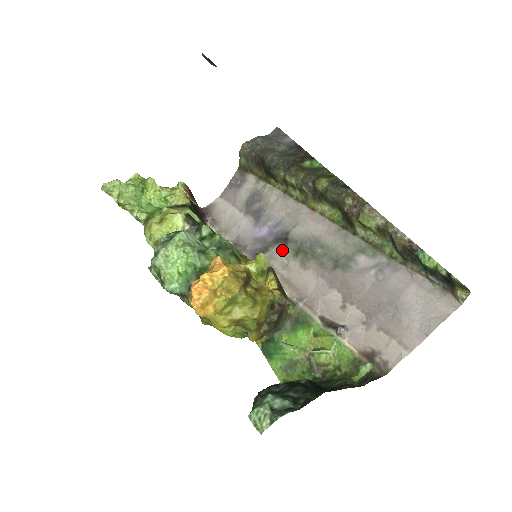
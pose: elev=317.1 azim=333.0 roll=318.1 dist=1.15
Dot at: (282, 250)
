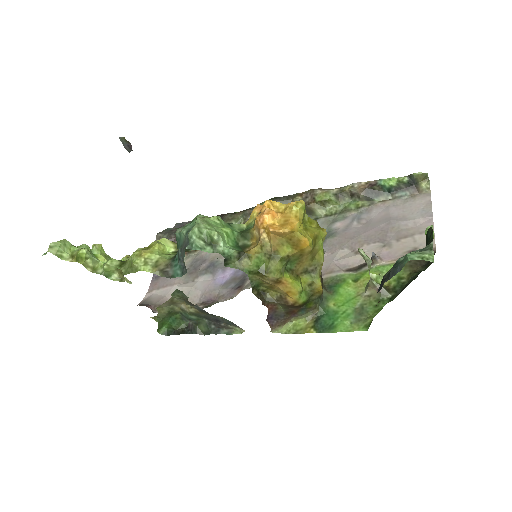
Dot at: occluded
